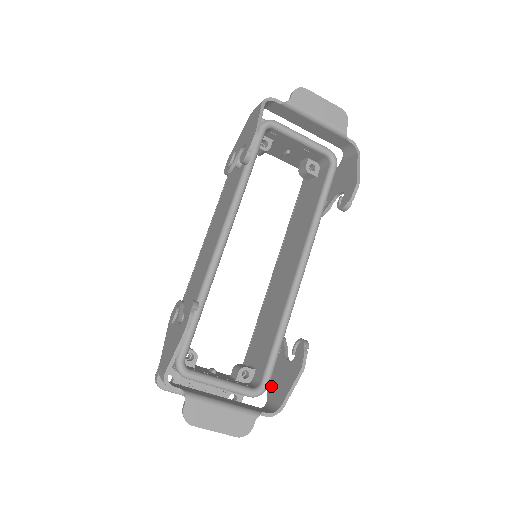
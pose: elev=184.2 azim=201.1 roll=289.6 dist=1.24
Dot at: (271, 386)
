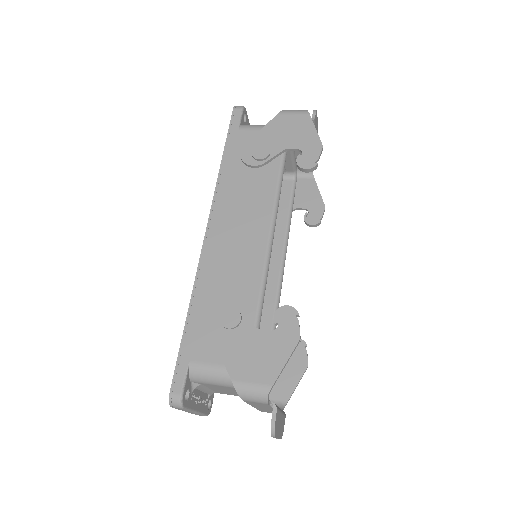
Dot at: occluded
